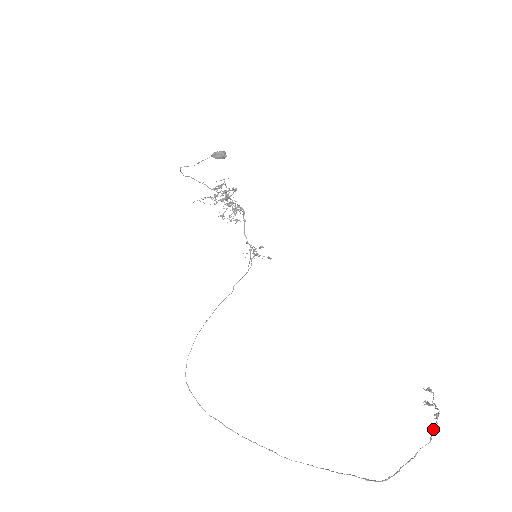
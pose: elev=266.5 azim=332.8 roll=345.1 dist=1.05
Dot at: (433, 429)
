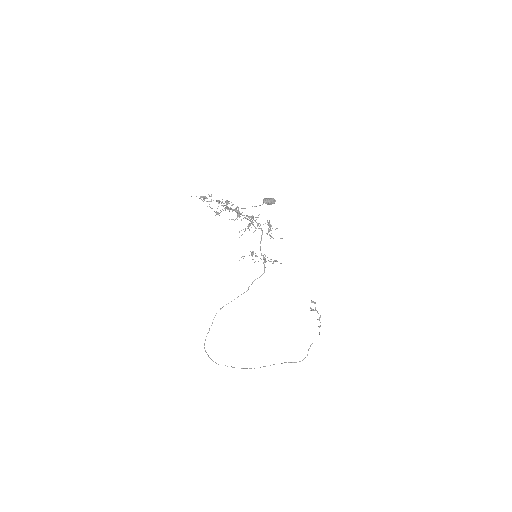
Dot at: occluded
